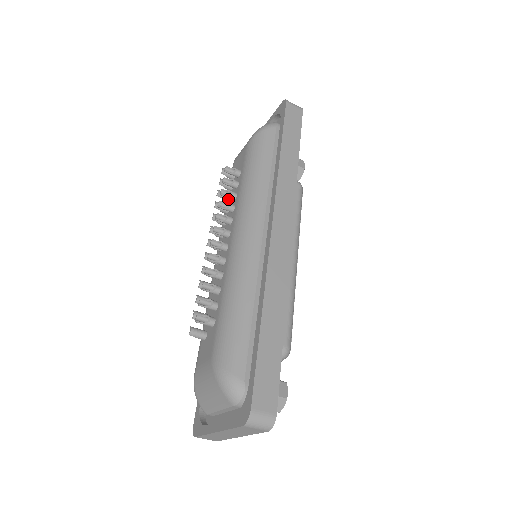
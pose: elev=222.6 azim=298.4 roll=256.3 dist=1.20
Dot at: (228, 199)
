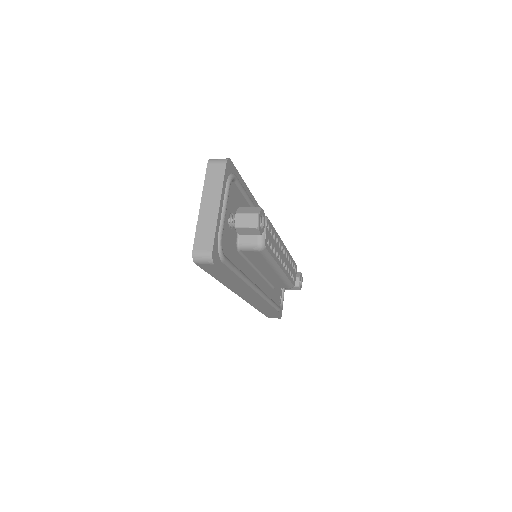
Dot at: occluded
